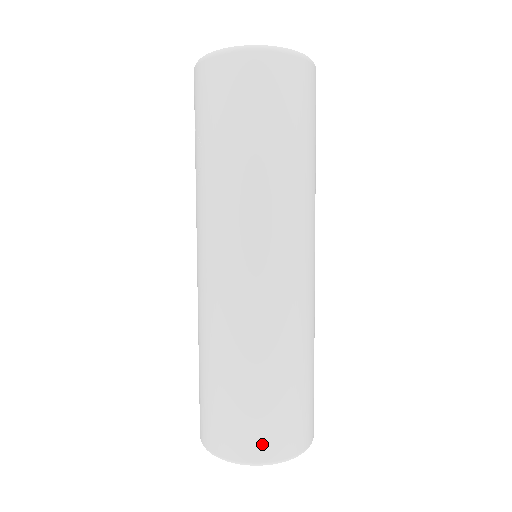
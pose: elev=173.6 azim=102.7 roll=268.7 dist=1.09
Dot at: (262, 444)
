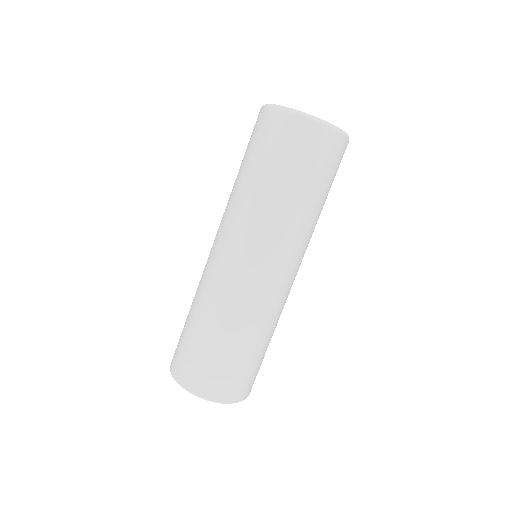
Dot at: (190, 376)
